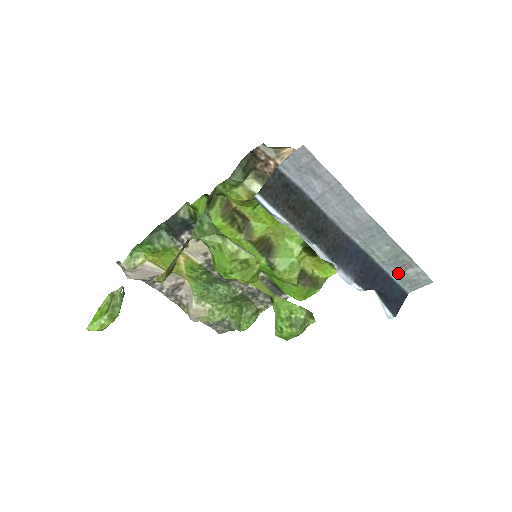
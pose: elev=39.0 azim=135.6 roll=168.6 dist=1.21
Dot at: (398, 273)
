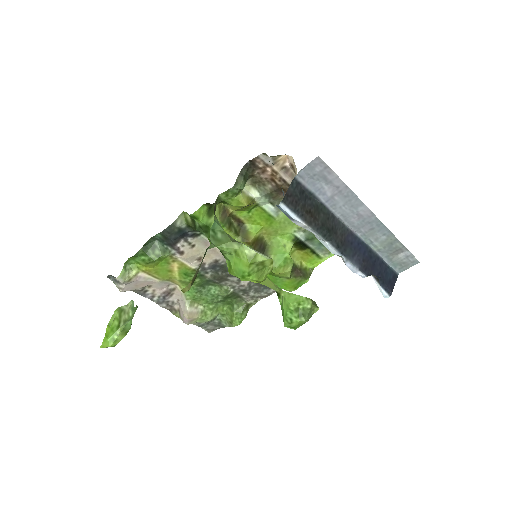
Dot at: (391, 258)
